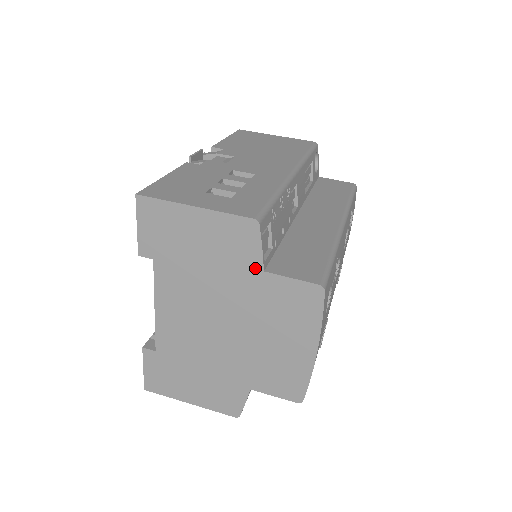
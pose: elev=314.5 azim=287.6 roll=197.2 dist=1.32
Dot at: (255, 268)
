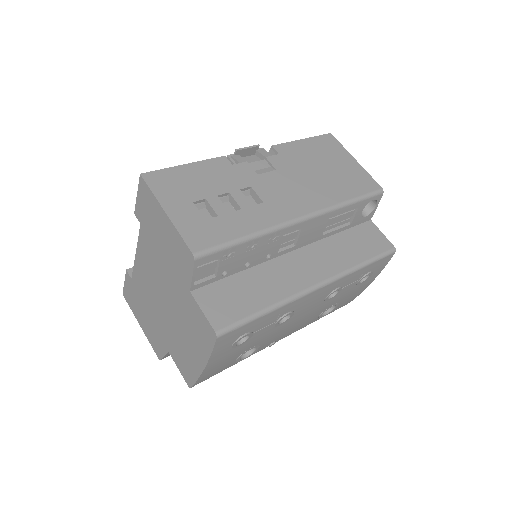
Dot at: (186, 284)
